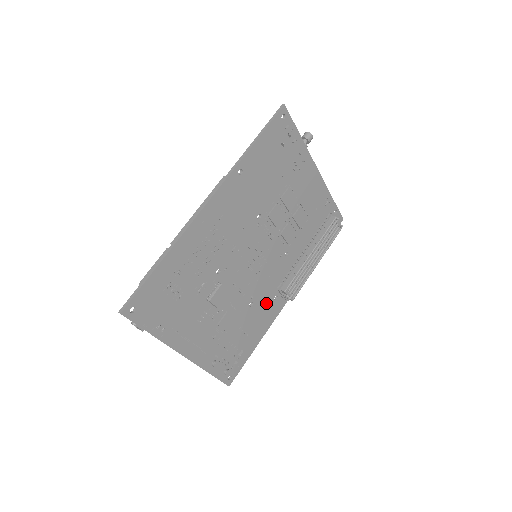
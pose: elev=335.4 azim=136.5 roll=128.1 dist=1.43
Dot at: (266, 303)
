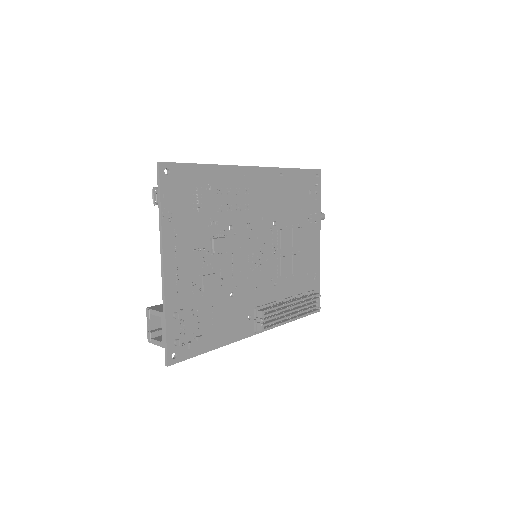
Dot at: (241, 311)
